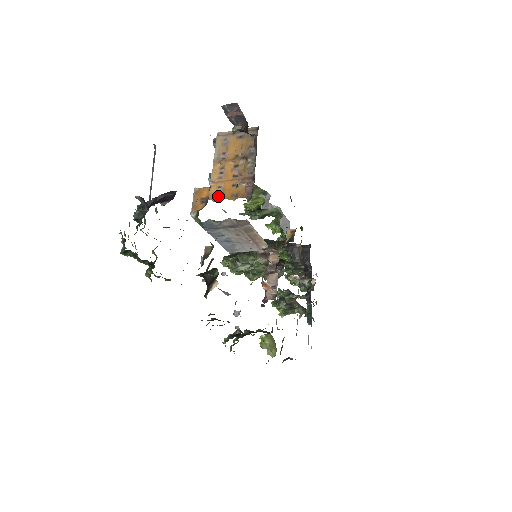
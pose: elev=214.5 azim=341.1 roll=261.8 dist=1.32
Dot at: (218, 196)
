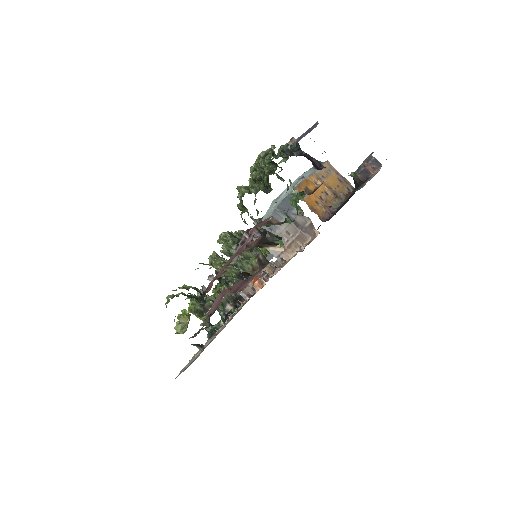
Dot at: occluded
